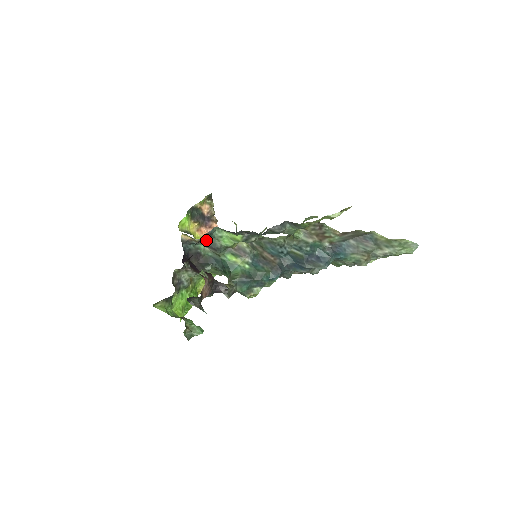
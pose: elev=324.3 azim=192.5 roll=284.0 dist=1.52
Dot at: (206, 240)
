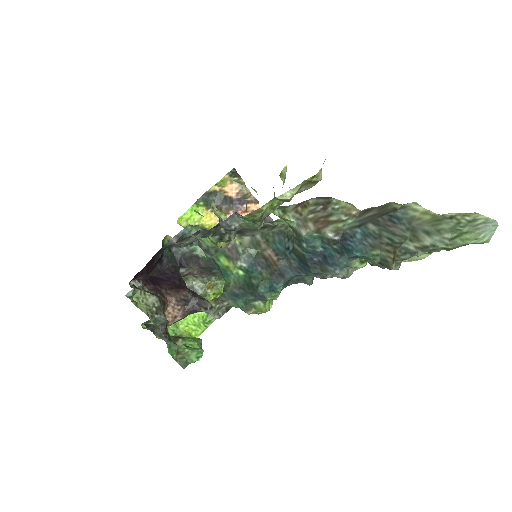
Dot at: (191, 241)
